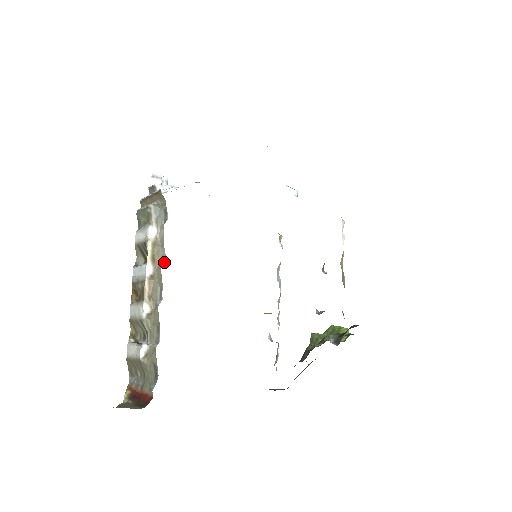
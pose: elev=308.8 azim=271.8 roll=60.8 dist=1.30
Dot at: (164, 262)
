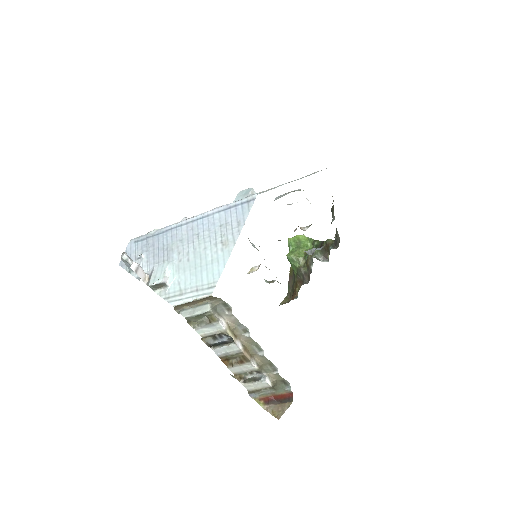
Dot at: (249, 332)
